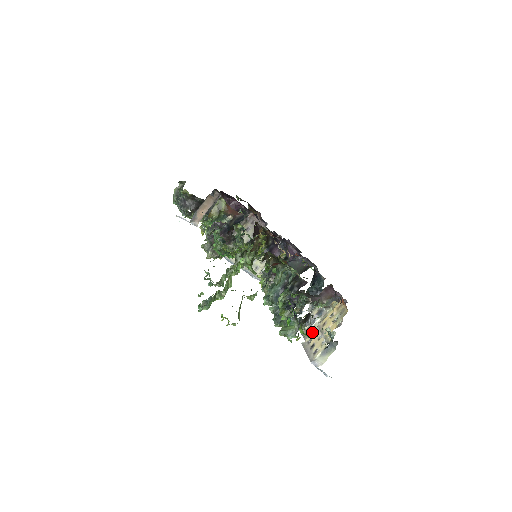
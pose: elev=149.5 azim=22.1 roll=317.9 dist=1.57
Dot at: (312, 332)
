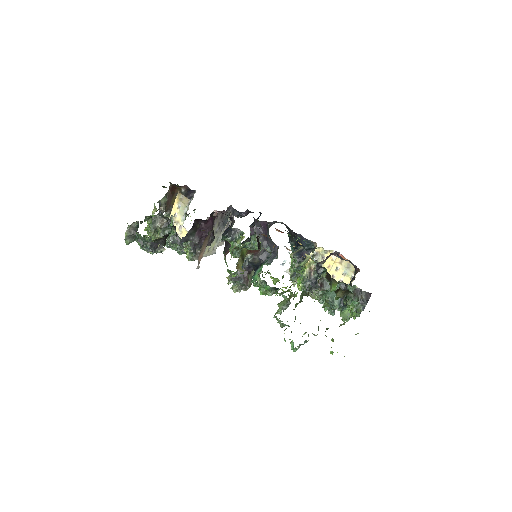
Dot at: occluded
